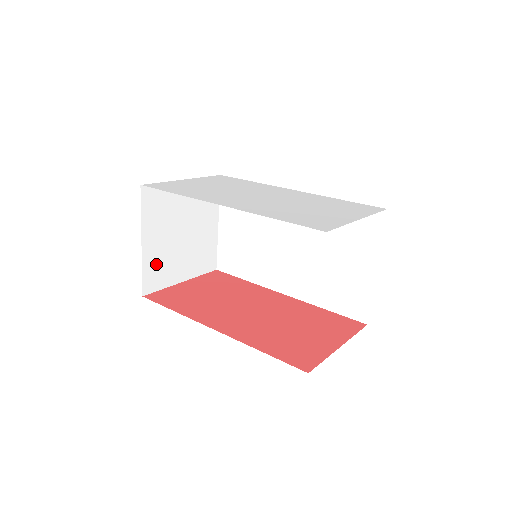
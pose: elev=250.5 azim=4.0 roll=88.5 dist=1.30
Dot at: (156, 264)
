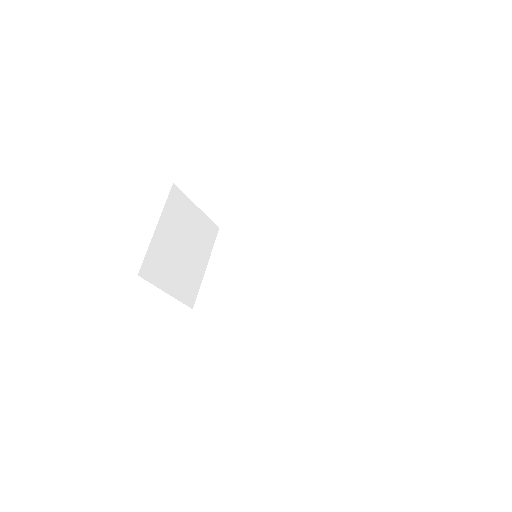
Dot at: (157, 256)
